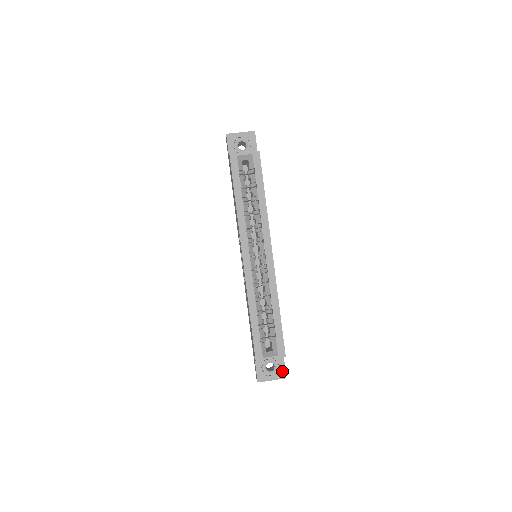
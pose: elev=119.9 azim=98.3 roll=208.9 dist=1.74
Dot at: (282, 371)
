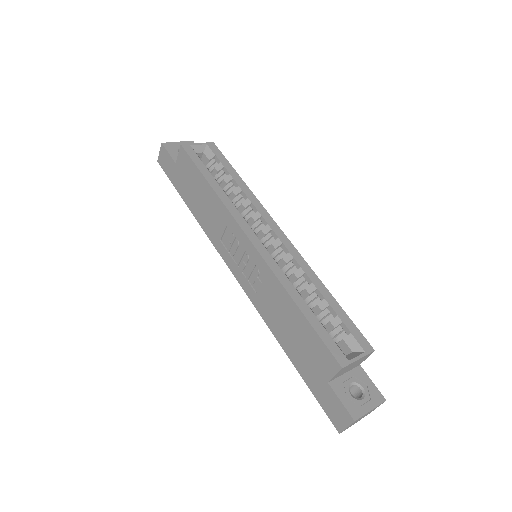
Dot at: (374, 391)
